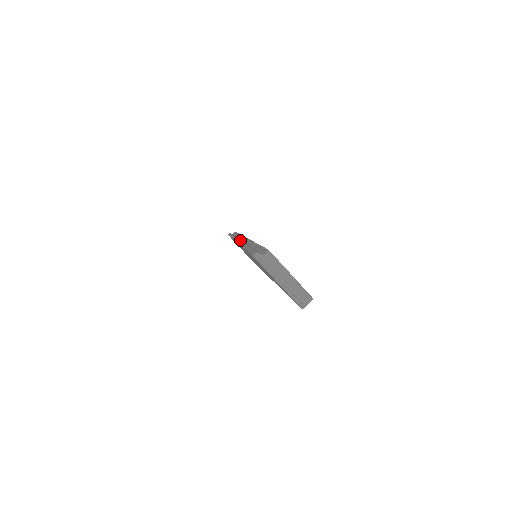
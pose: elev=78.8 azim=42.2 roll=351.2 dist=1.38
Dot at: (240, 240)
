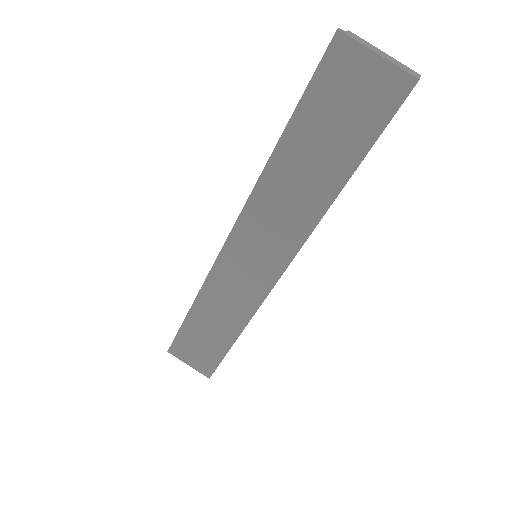
Dot at: occluded
